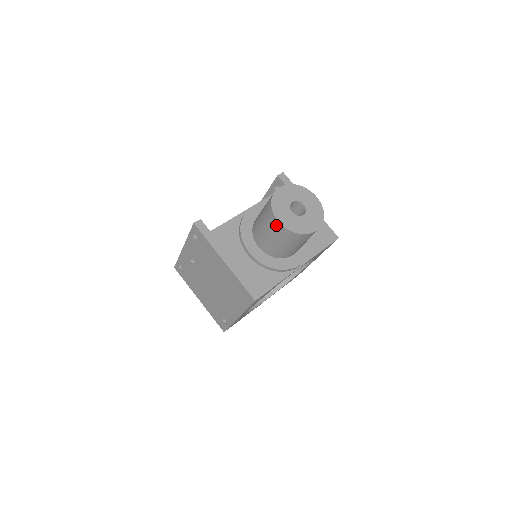
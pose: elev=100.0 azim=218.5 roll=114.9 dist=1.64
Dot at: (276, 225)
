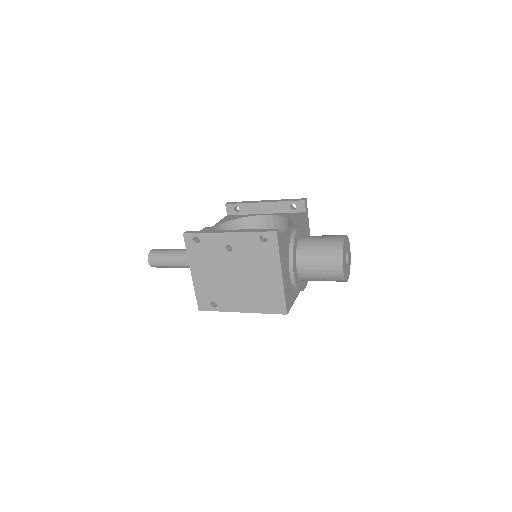
Dot at: (337, 268)
